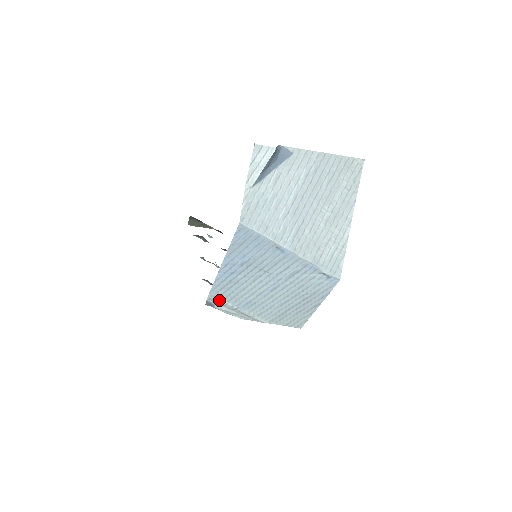
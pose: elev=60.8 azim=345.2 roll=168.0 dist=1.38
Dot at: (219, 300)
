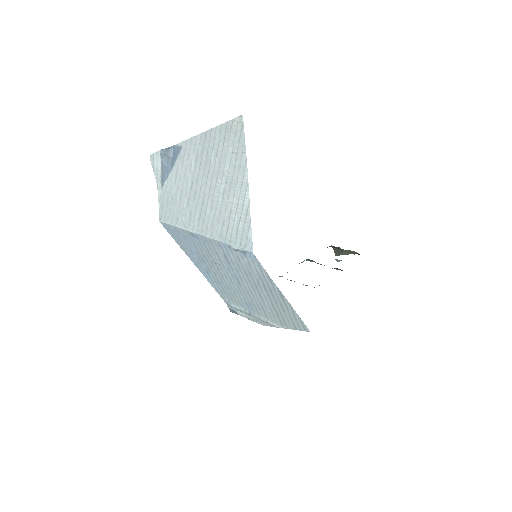
Dot at: (233, 305)
